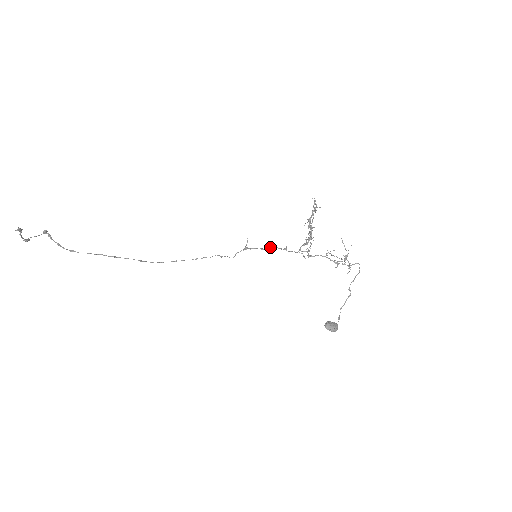
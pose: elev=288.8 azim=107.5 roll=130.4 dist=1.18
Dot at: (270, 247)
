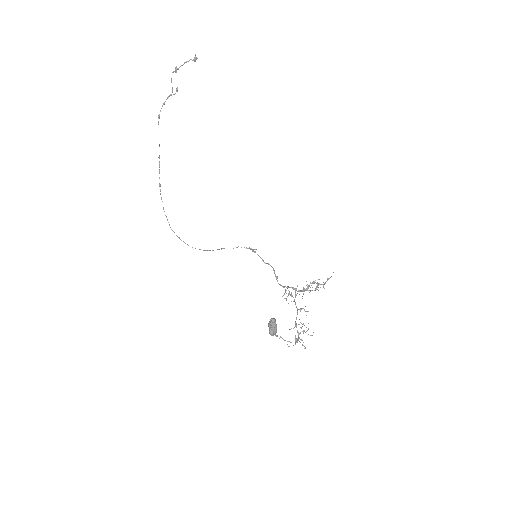
Dot at: occluded
